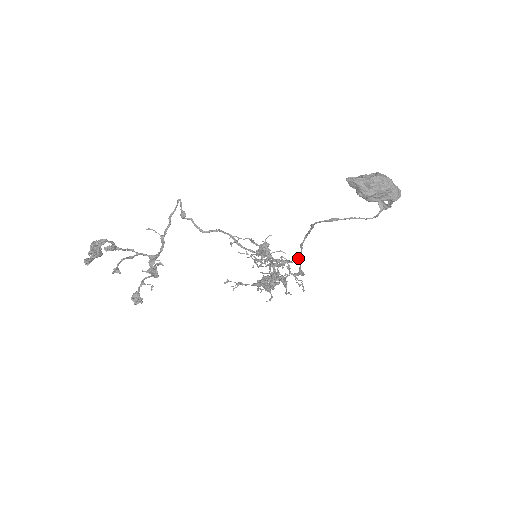
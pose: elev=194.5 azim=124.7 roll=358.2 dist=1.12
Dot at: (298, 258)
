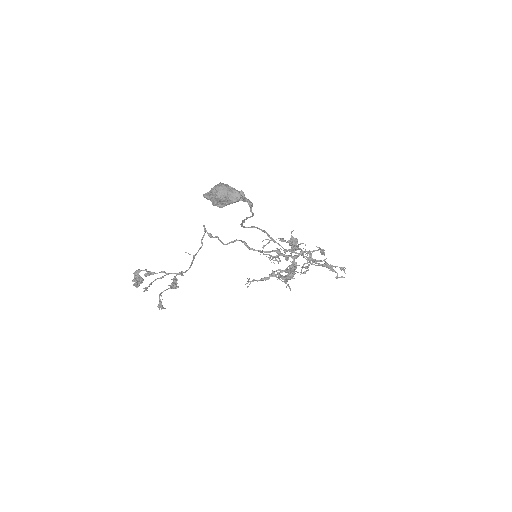
Dot at: (288, 250)
